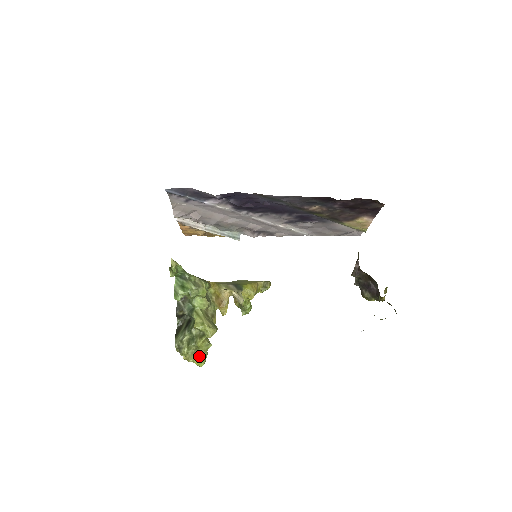
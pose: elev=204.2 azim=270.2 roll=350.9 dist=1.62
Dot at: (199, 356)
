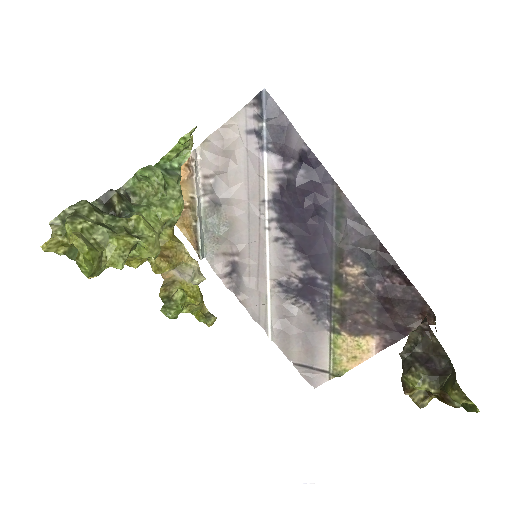
Dot at: (96, 253)
